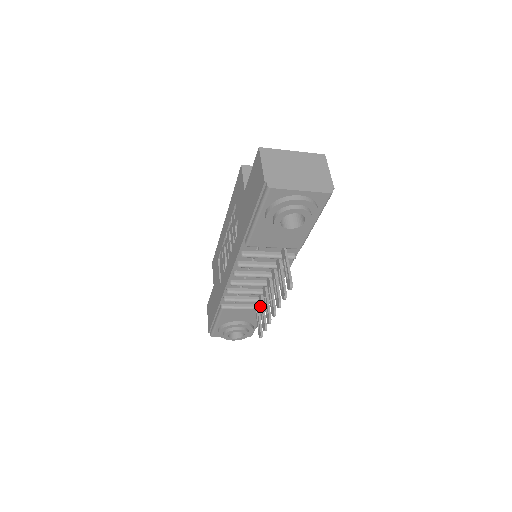
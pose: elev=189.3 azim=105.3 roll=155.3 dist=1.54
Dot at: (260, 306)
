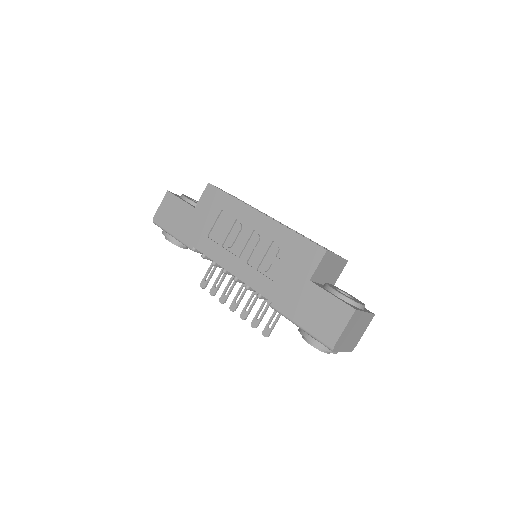
Dot at: (222, 273)
